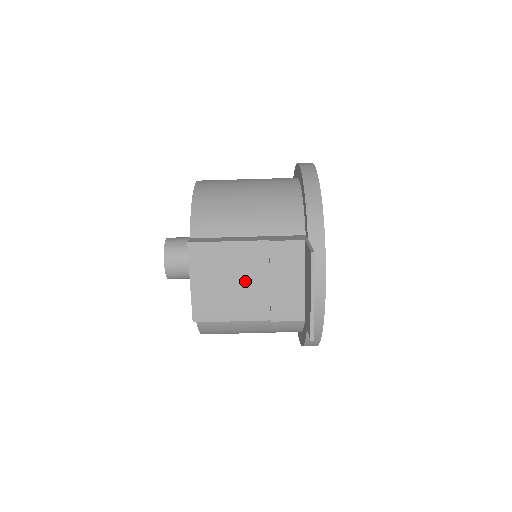
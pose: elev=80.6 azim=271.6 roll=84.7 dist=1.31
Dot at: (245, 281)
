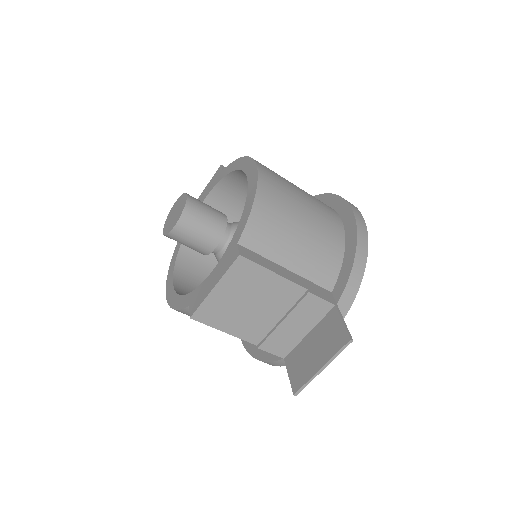
Dot at: (262, 309)
